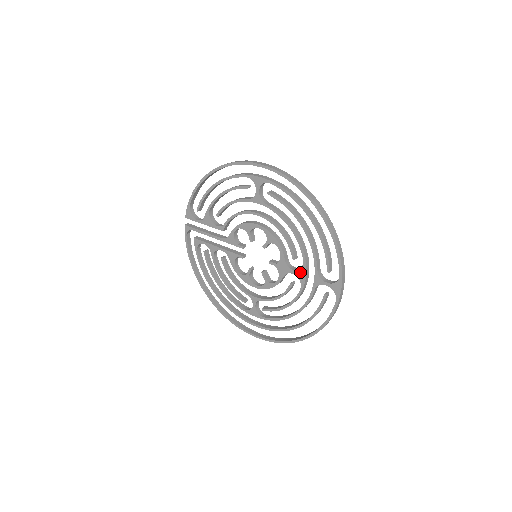
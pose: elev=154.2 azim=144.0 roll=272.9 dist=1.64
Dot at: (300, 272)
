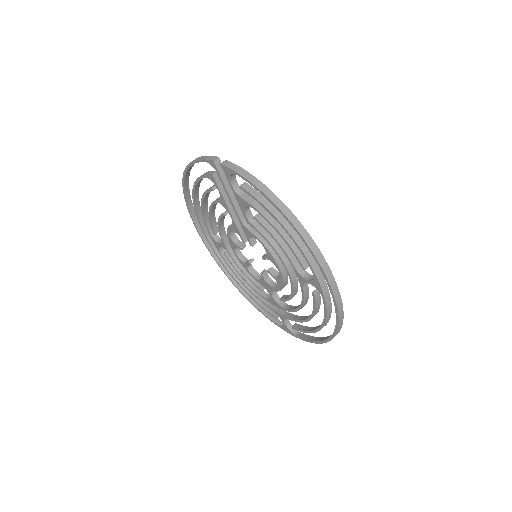
Dot at: (276, 303)
